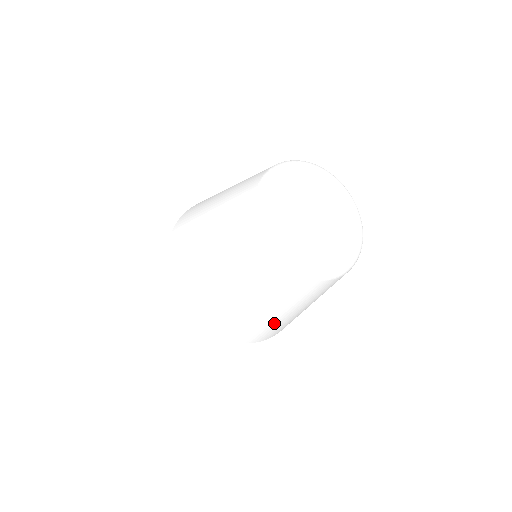
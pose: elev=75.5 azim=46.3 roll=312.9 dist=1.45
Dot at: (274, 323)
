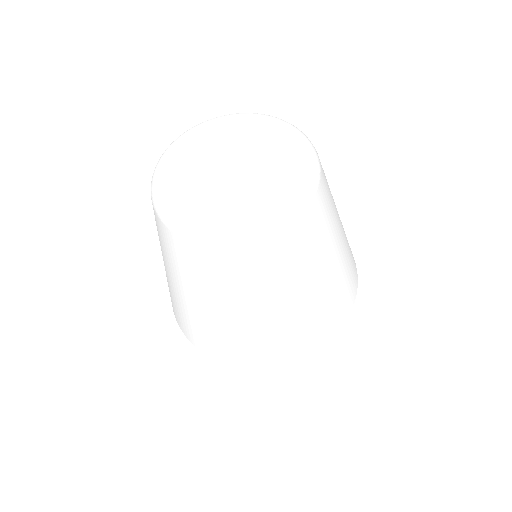
Dot at: (328, 295)
